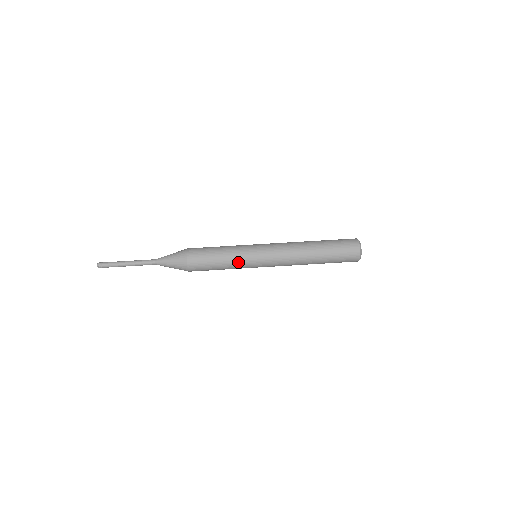
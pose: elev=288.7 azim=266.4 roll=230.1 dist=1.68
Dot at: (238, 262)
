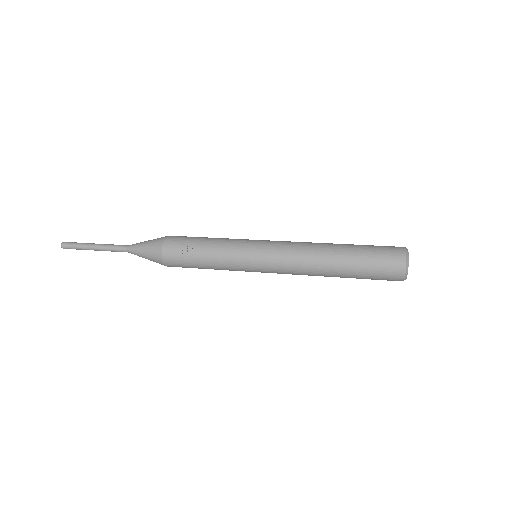
Dot at: (233, 239)
